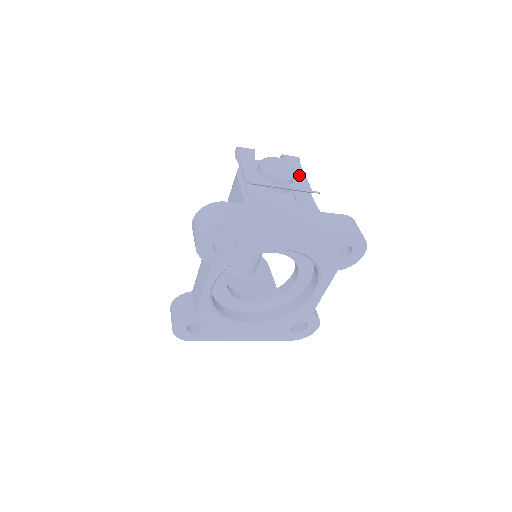
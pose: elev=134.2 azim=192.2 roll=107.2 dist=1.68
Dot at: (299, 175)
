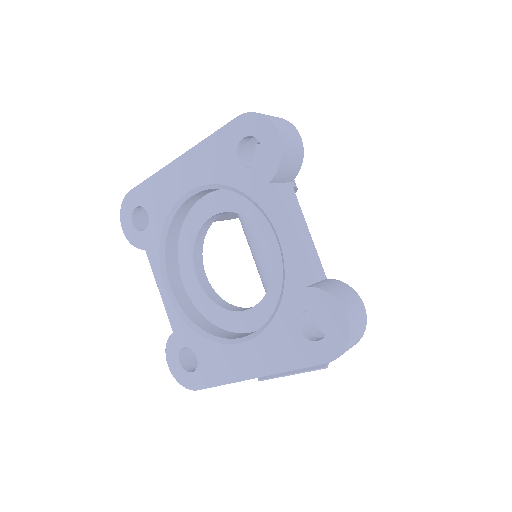
Dot at: occluded
